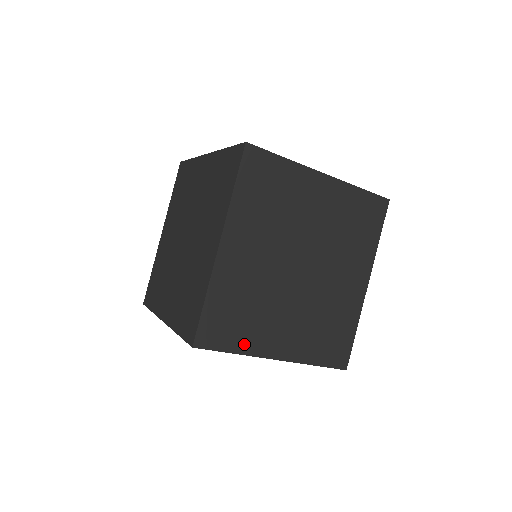
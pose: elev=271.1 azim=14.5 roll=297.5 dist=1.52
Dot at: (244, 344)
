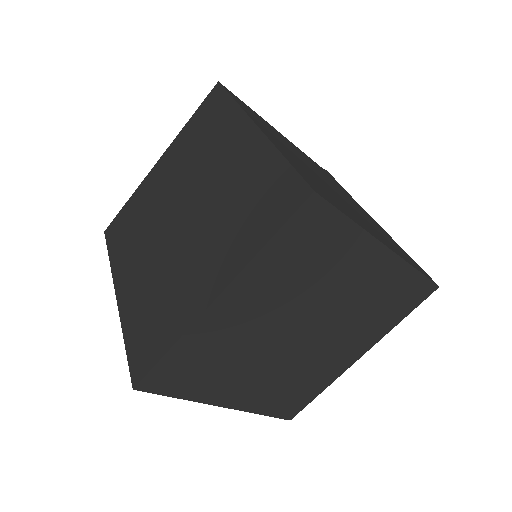
Dot at: (195, 392)
